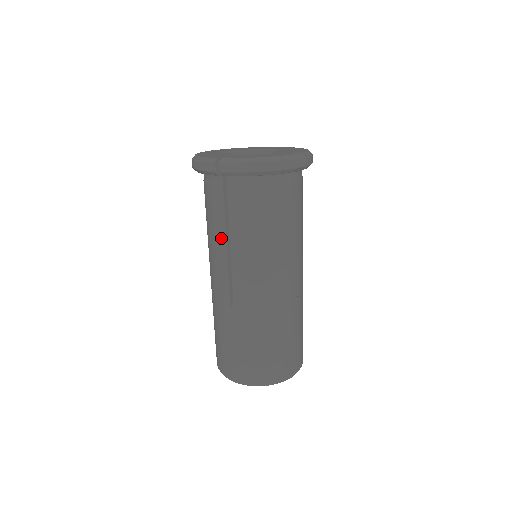
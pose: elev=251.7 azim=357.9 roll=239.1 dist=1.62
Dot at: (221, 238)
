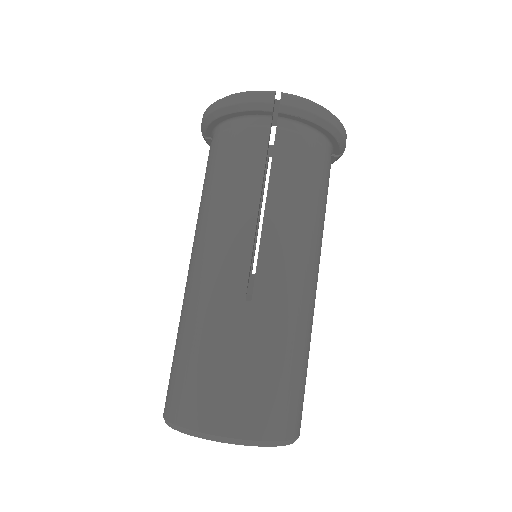
Dot at: (251, 195)
